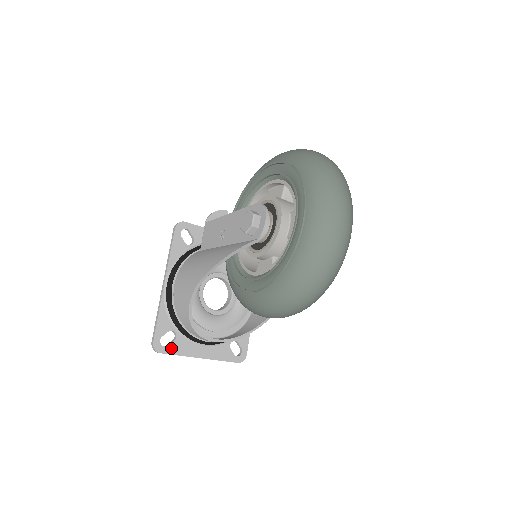
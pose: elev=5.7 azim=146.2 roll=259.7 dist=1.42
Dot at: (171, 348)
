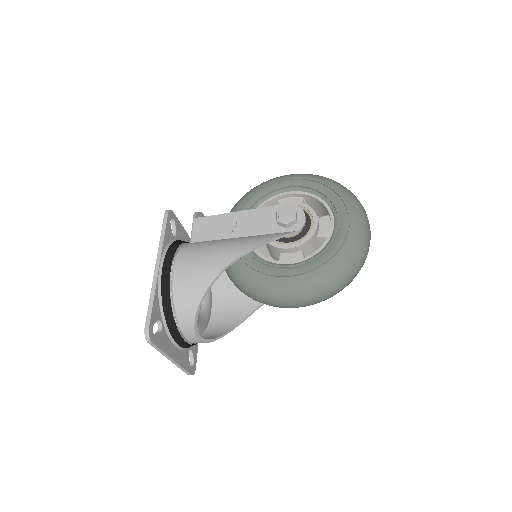
Dot at: (158, 340)
